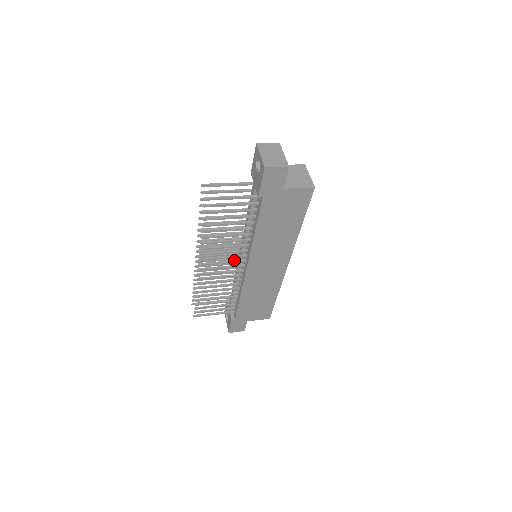
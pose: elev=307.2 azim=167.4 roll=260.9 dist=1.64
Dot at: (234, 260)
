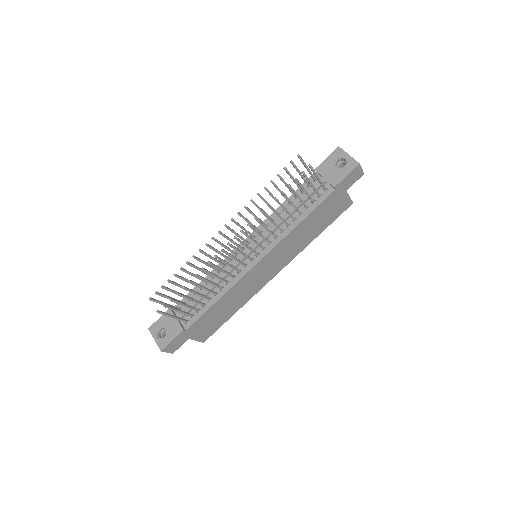
Dot at: occluded
